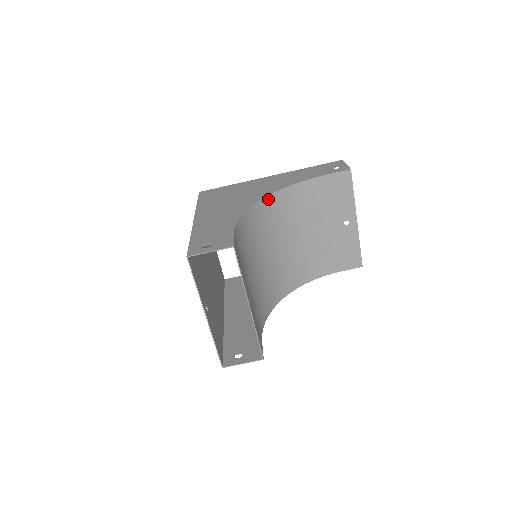
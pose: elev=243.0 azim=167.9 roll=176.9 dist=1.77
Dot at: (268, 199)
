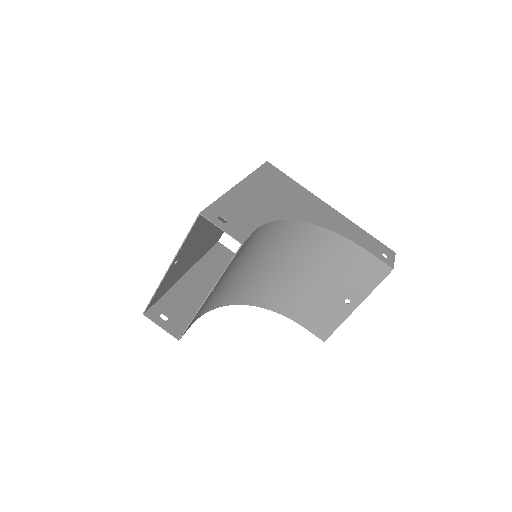
Dot at: (310, 226)
